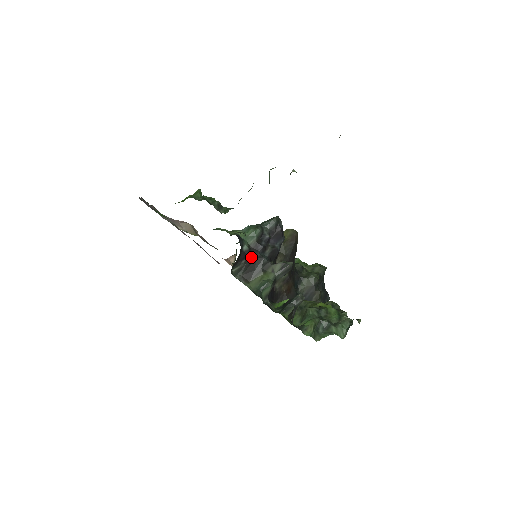
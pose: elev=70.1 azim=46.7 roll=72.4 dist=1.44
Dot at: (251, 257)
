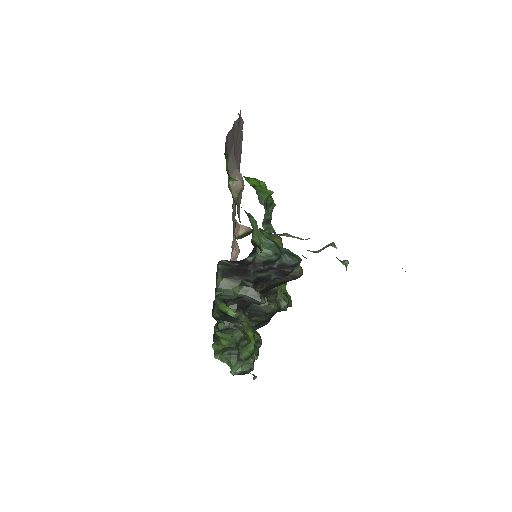
Dot at: (245, 267)
